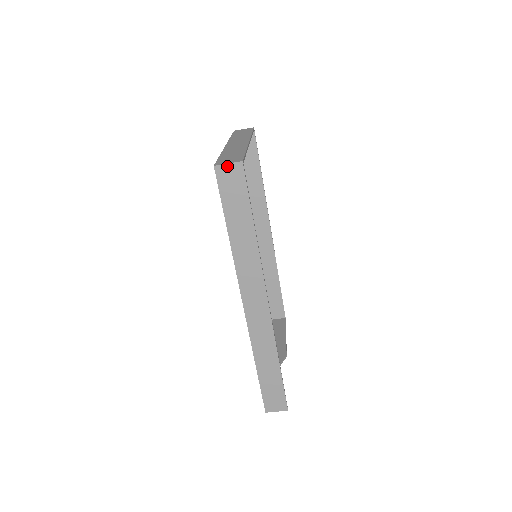
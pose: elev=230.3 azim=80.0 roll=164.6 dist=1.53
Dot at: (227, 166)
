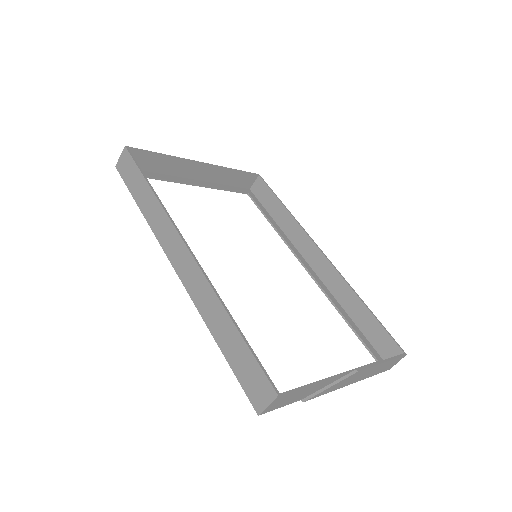
Dot at: (120, 159)
